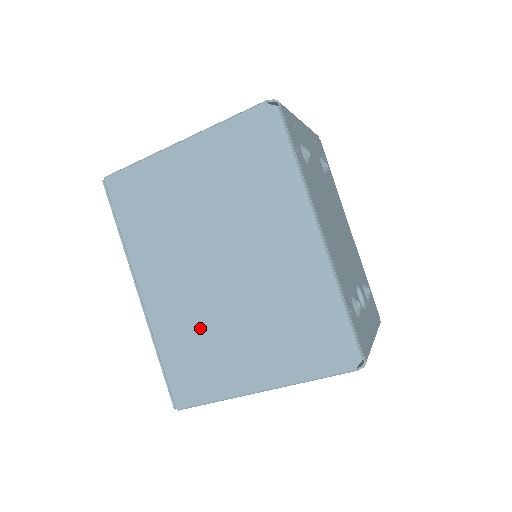
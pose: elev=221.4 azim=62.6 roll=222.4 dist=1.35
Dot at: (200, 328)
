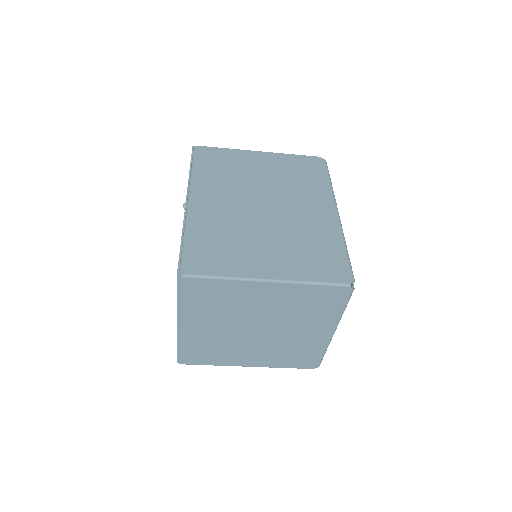
Dot at: (232, 231)
